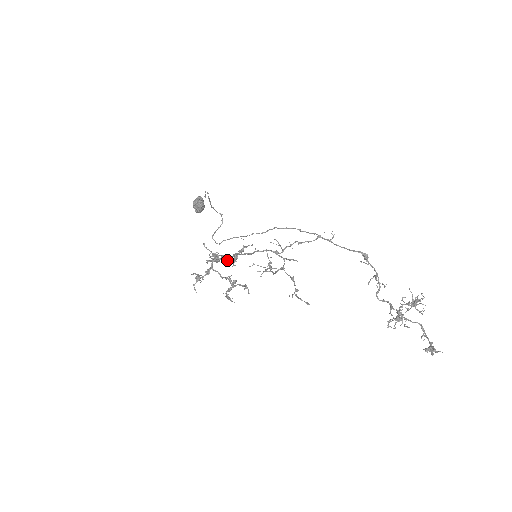
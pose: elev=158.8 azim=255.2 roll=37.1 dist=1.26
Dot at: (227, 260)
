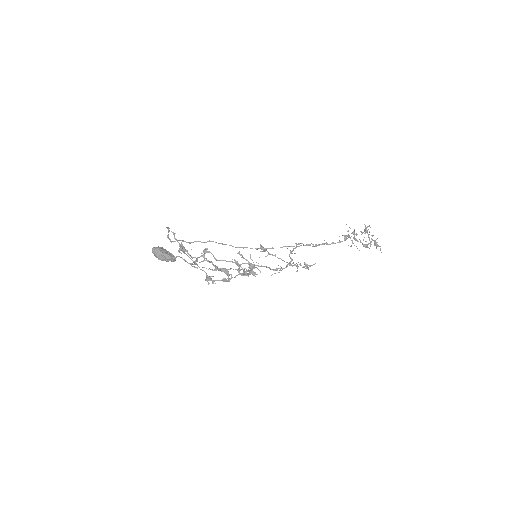
Dot at: (207, 249)
